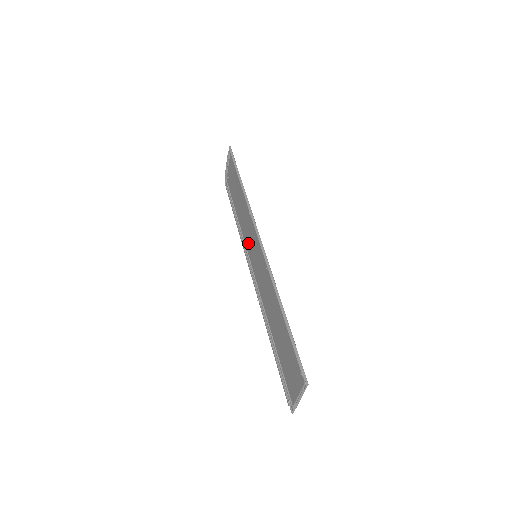
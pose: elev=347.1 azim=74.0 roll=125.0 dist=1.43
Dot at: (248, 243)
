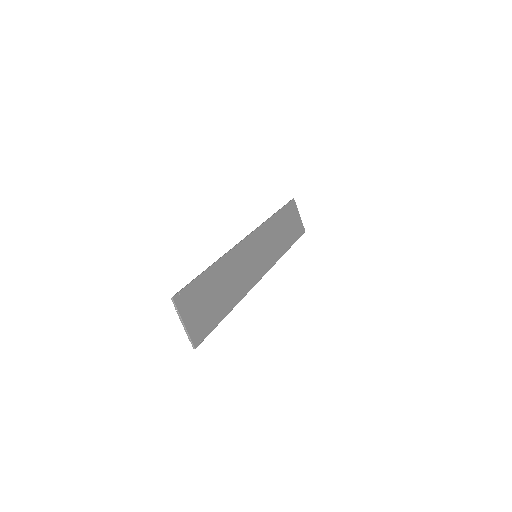
Dot at: (269, 255)
